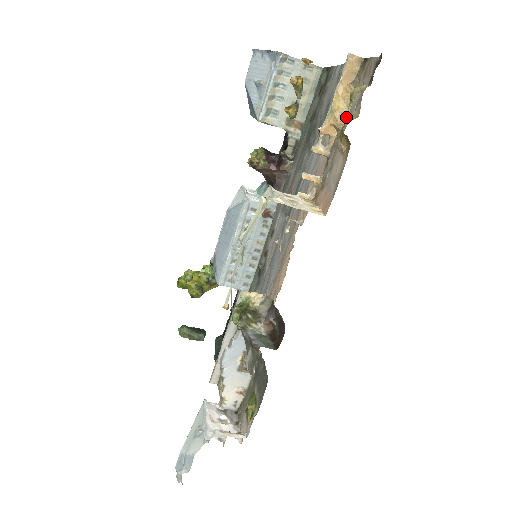
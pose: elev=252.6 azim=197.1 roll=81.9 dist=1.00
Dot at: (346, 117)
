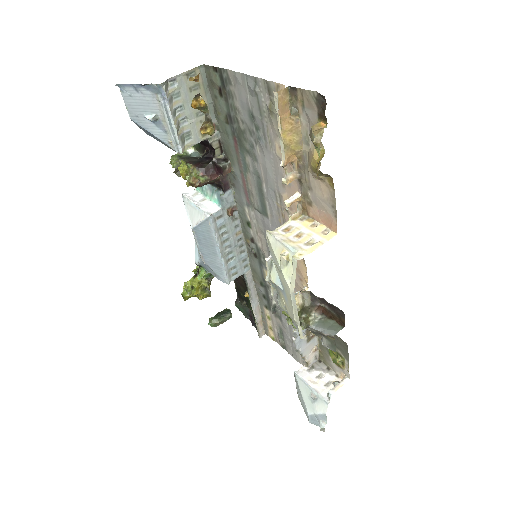
Dot at: (301, 144)
